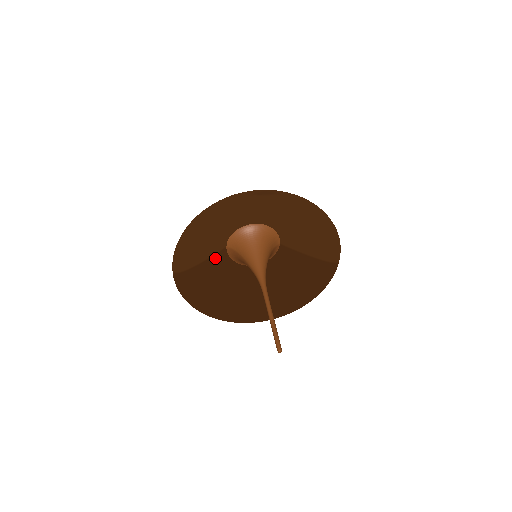
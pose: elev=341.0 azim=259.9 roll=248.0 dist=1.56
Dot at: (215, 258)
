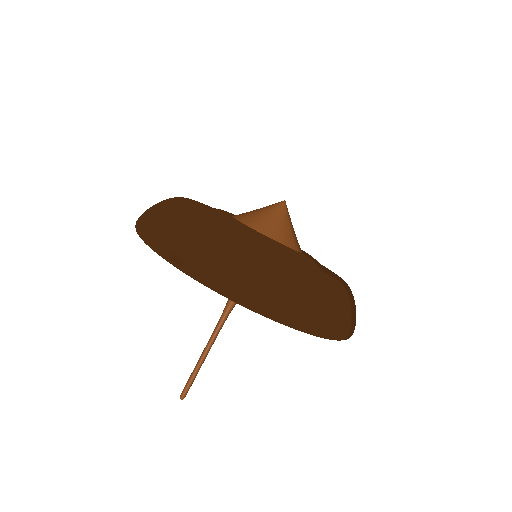
Dot at: occluded
